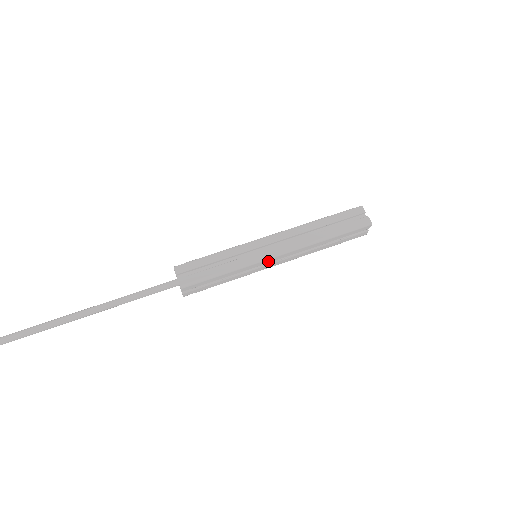
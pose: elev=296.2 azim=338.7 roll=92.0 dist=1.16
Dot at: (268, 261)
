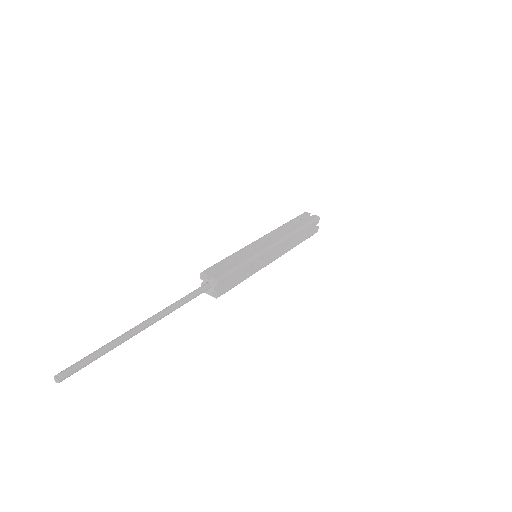
Dot at: (268, 253)
